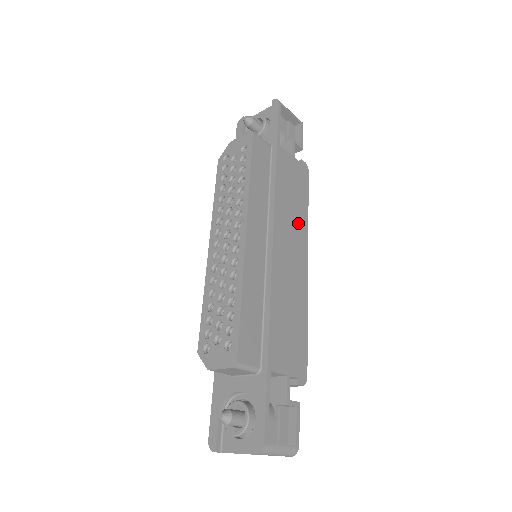
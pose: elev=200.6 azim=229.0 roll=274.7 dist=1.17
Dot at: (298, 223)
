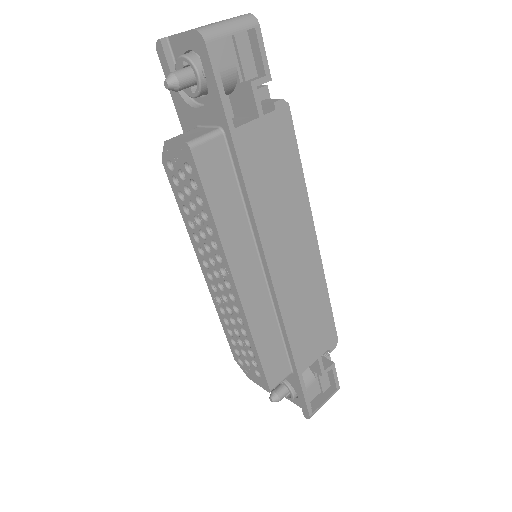
Dot at: (293, 207)
